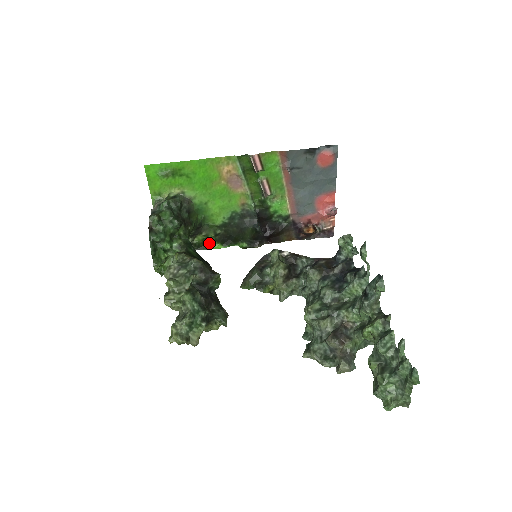
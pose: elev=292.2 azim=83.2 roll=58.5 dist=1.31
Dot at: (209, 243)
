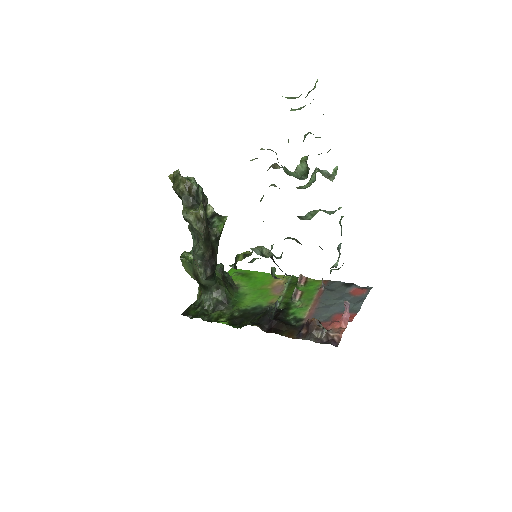
Dot at: (220, 321)
